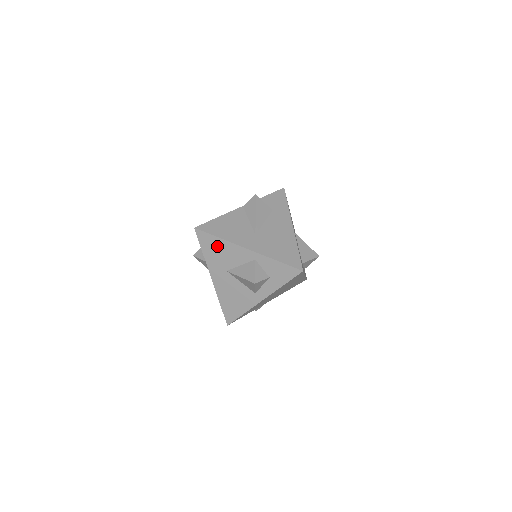
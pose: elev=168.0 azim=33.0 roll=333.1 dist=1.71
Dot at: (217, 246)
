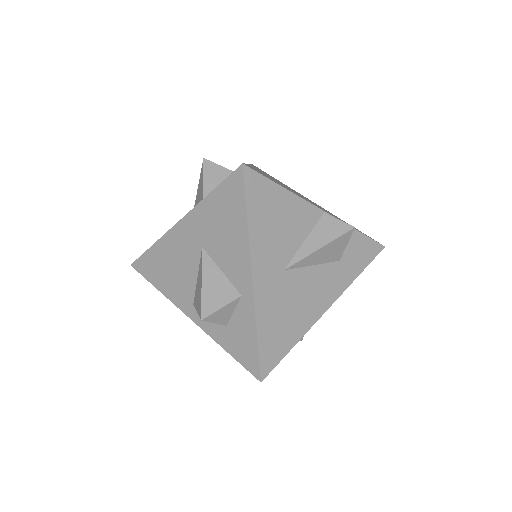
Dot at: (232, 219)
